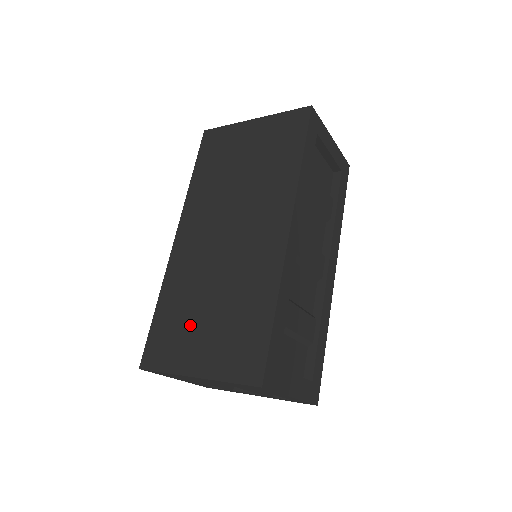
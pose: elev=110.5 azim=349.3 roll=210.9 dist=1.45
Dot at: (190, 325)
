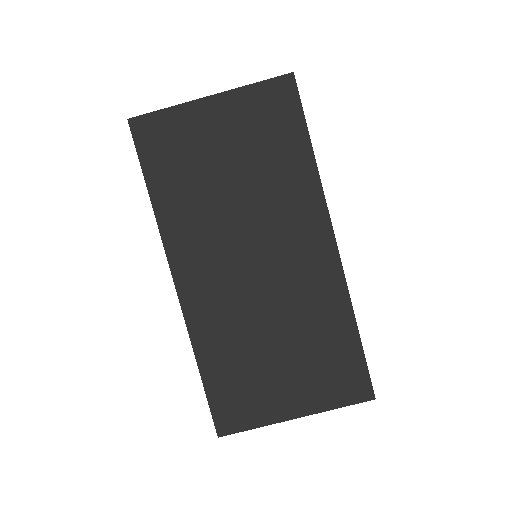
Dot at: (261, 374)
